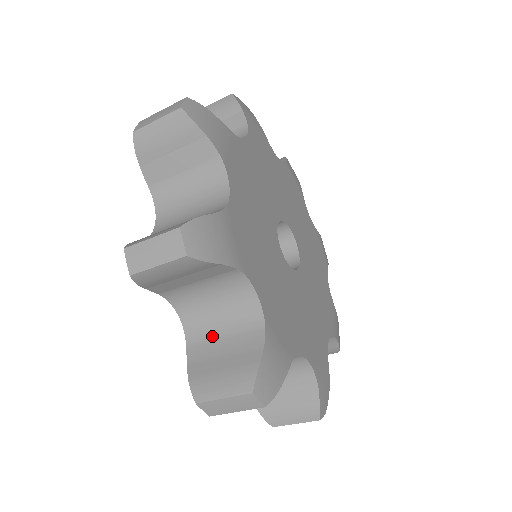
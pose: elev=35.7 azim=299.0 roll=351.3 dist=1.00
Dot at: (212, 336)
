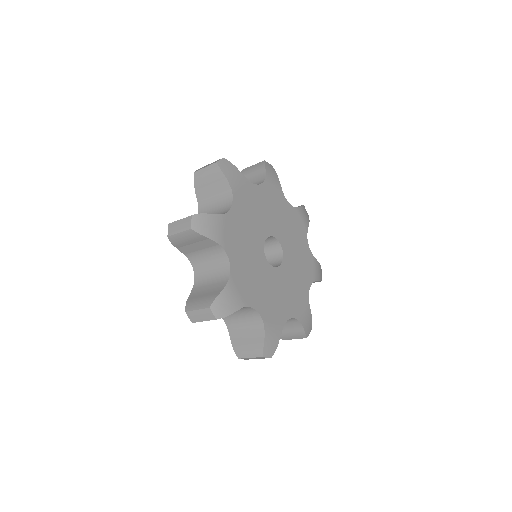
Dot at: (239, 325)
